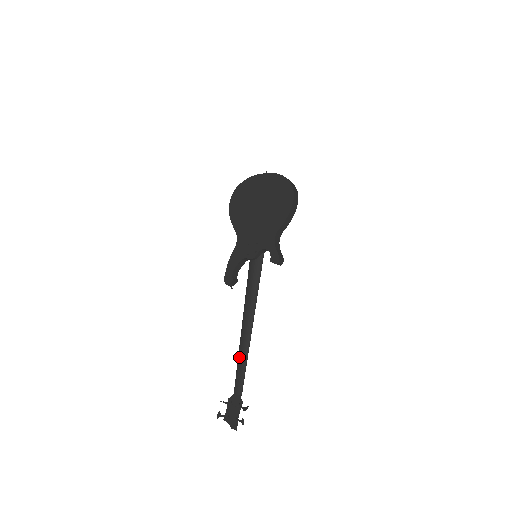
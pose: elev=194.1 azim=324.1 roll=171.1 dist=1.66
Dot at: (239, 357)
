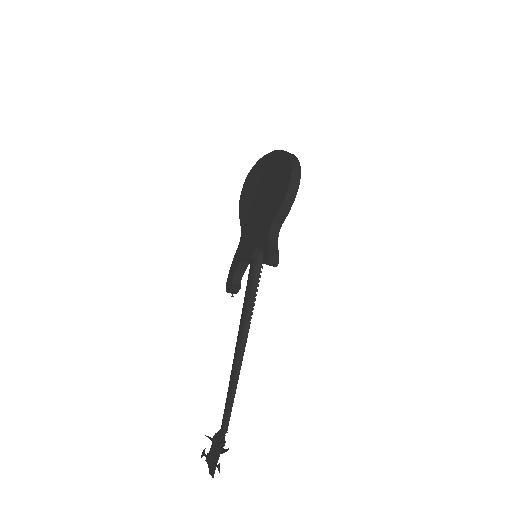
Dot at: (229, 383)
